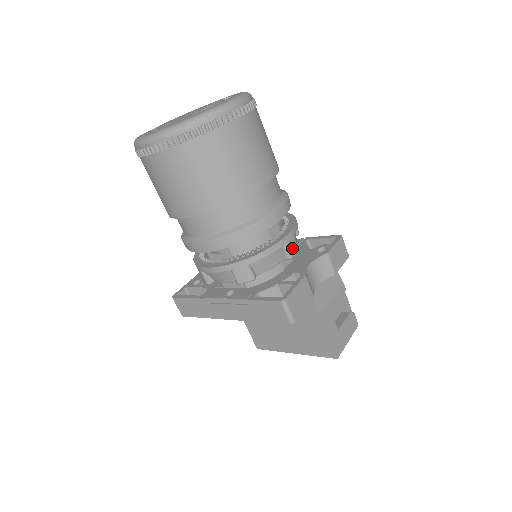
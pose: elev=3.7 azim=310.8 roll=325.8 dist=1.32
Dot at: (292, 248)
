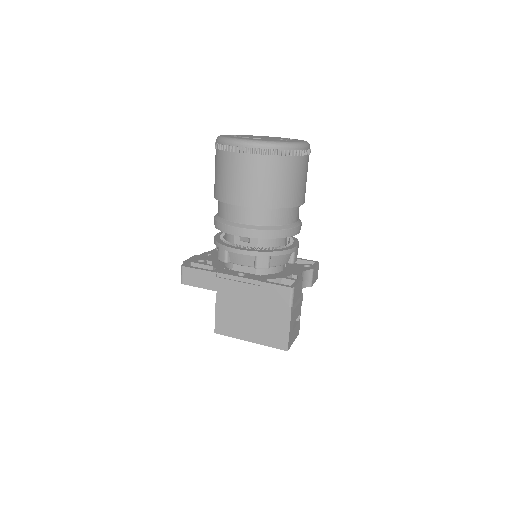
Dot at: (296, 257)
